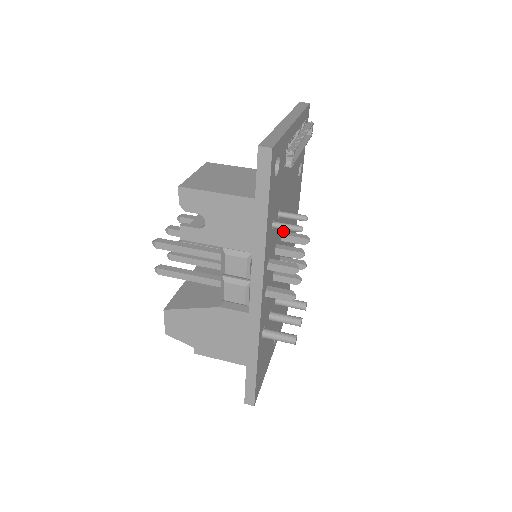
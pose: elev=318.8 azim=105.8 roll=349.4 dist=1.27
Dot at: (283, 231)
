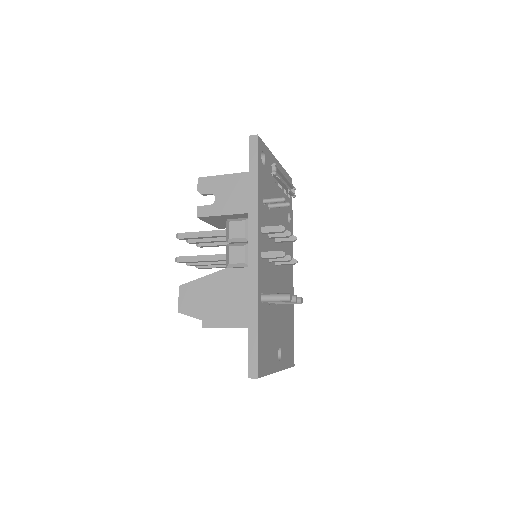
Dot at: occluded
